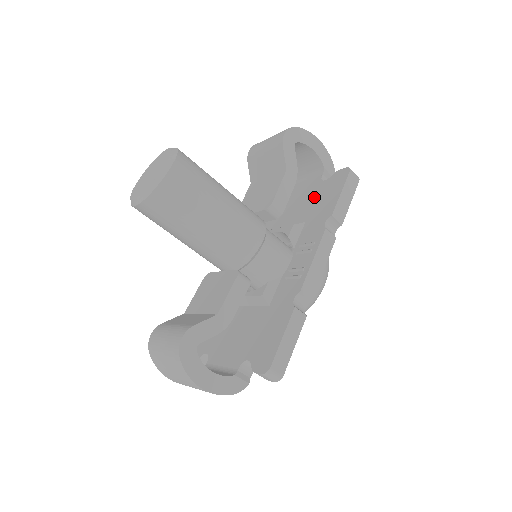
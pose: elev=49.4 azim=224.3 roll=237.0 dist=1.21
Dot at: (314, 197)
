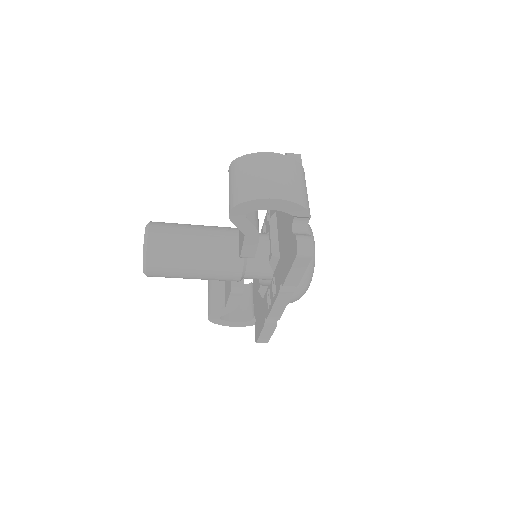
Dot at: (286, 238)
